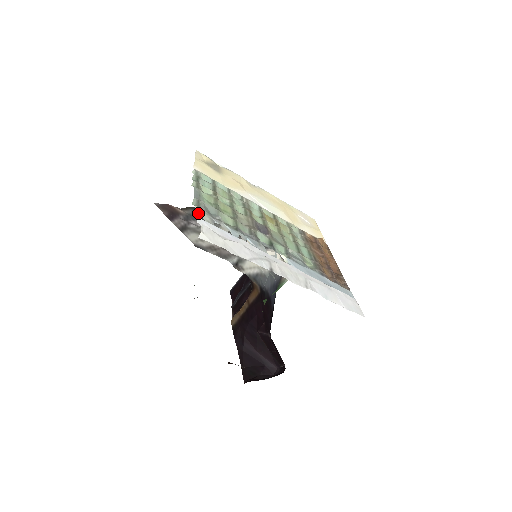
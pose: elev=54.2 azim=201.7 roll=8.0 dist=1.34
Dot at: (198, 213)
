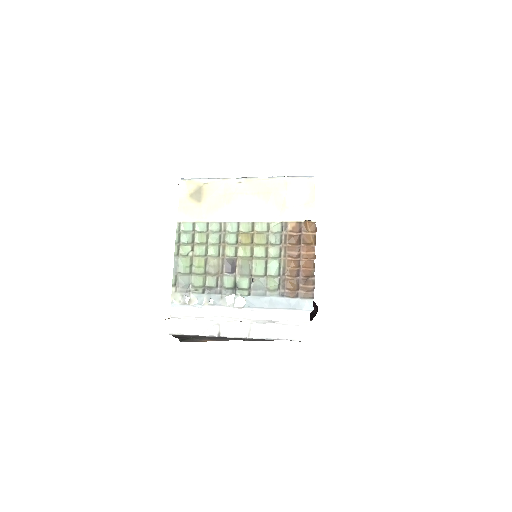
Dot at: (174, 296)
